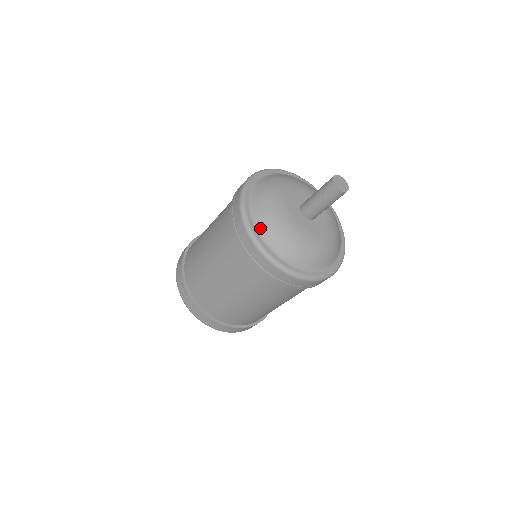
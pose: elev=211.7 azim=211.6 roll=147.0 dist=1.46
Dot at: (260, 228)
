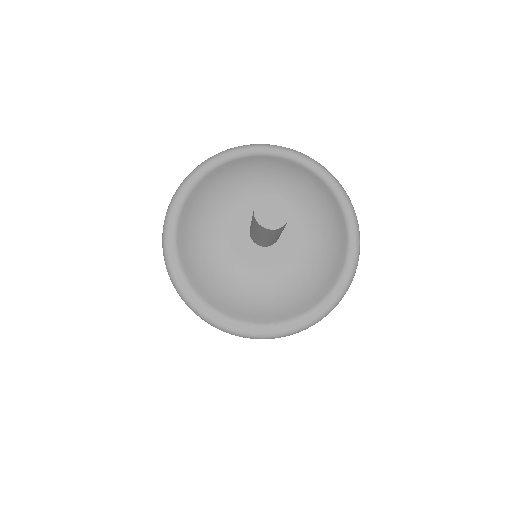
Dot at: (190, 196)
